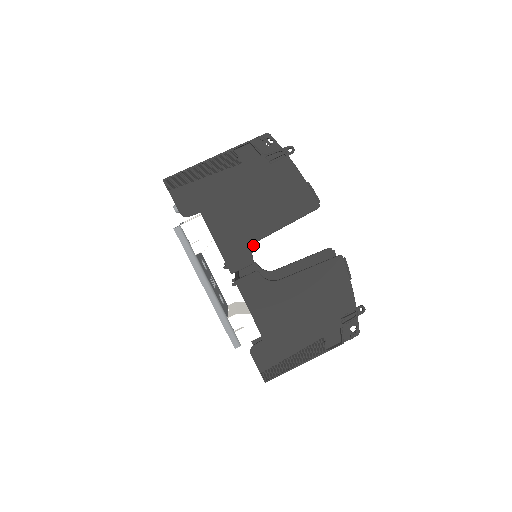
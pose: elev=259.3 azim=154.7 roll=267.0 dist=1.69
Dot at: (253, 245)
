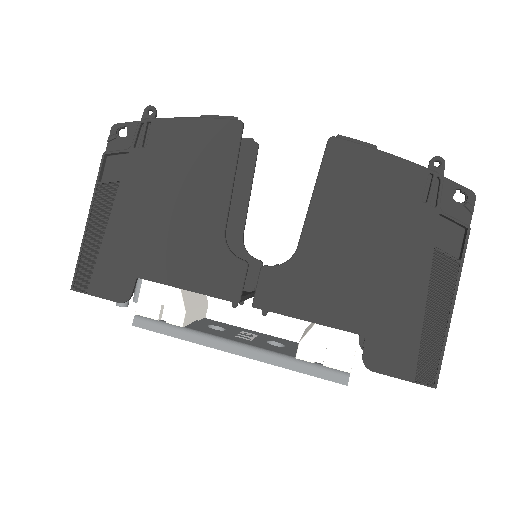
Dot at: (224, 245)
